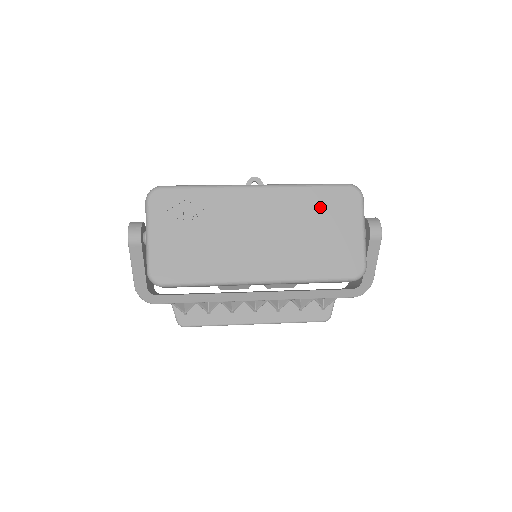
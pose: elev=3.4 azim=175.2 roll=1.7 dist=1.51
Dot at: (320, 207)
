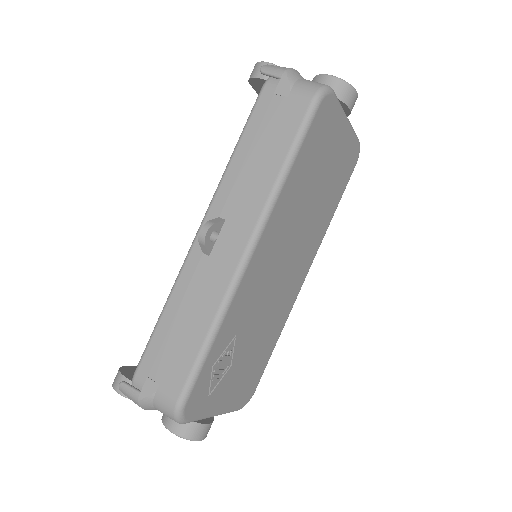
Dot at: (309, 166)
